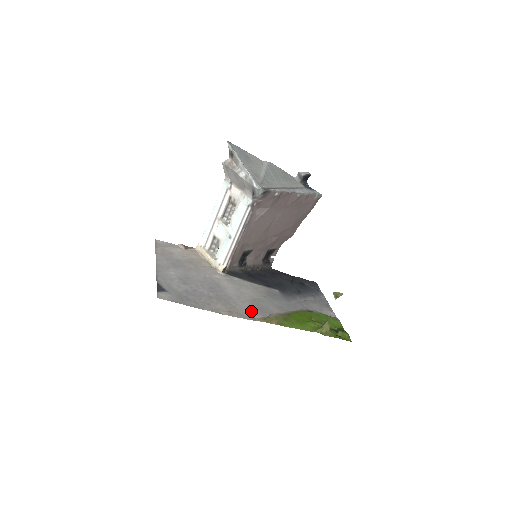
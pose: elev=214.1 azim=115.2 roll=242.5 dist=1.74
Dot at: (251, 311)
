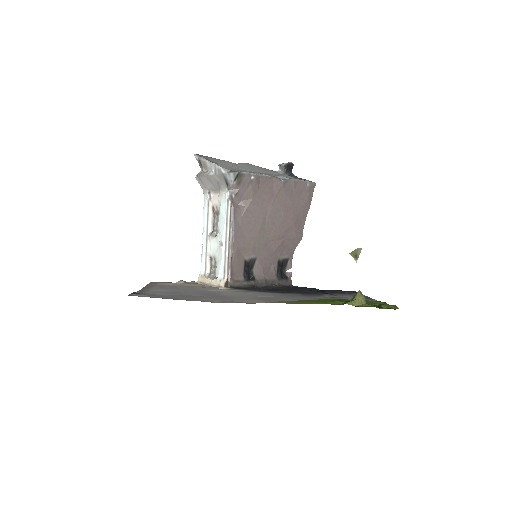
Dot at: (255, 301)
